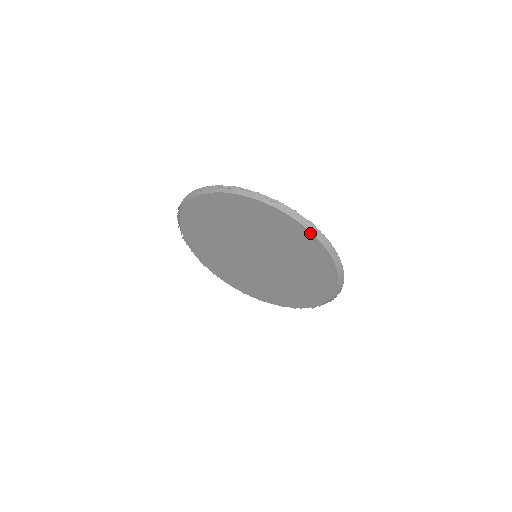
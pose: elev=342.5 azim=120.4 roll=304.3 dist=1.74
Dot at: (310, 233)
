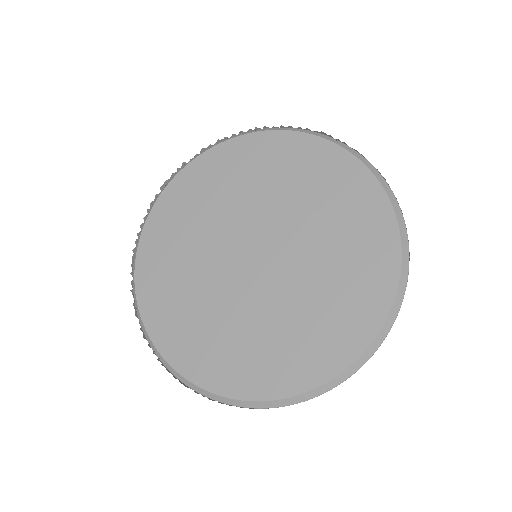
Dot at: (369, 173)
